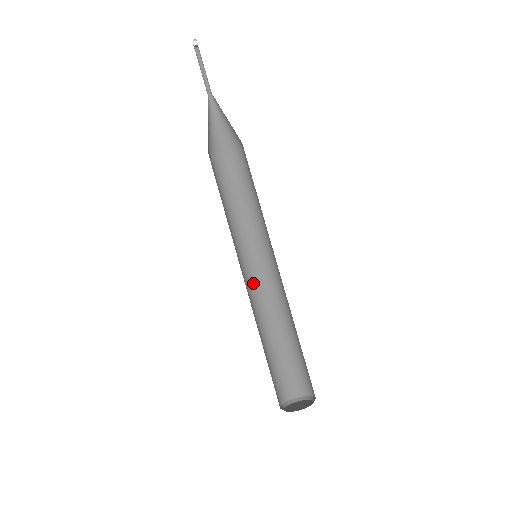
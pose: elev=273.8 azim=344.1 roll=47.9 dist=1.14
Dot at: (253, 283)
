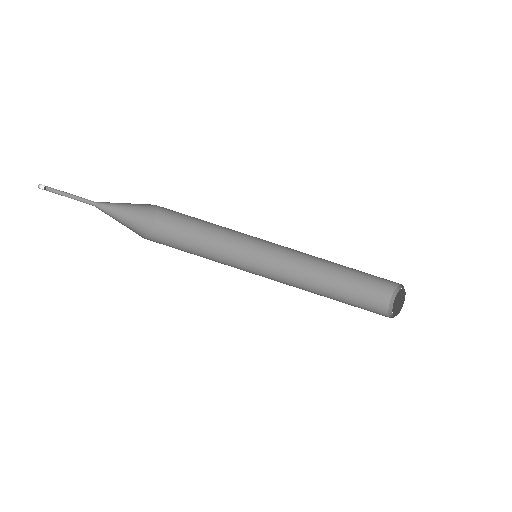
Dot at: (276, 270)
